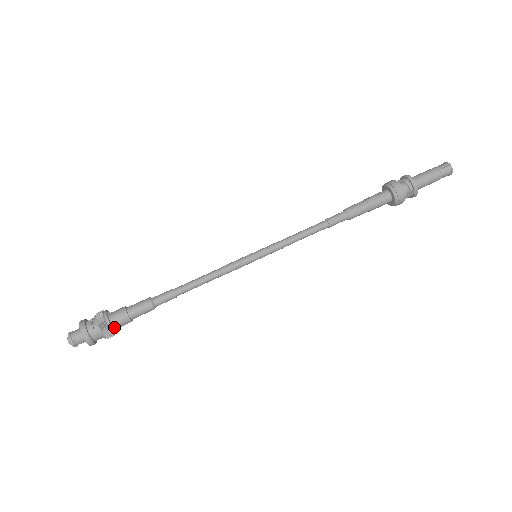
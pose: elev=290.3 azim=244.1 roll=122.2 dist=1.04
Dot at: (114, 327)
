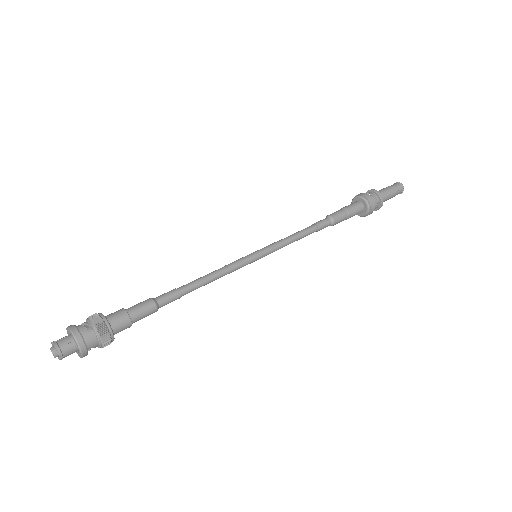
Dot at: (112, 330)
